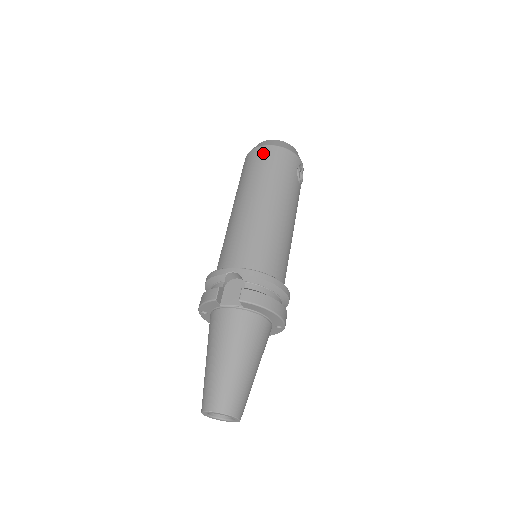
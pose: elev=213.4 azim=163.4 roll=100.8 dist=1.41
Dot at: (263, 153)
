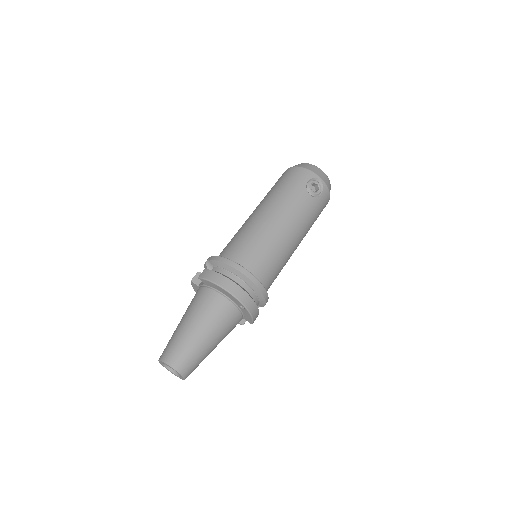
Dot at: (282, 175)
